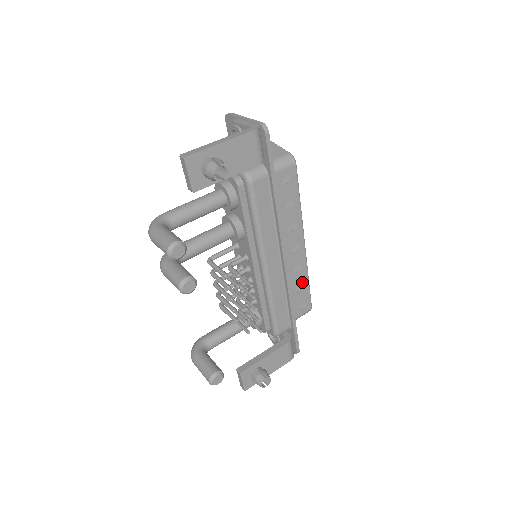
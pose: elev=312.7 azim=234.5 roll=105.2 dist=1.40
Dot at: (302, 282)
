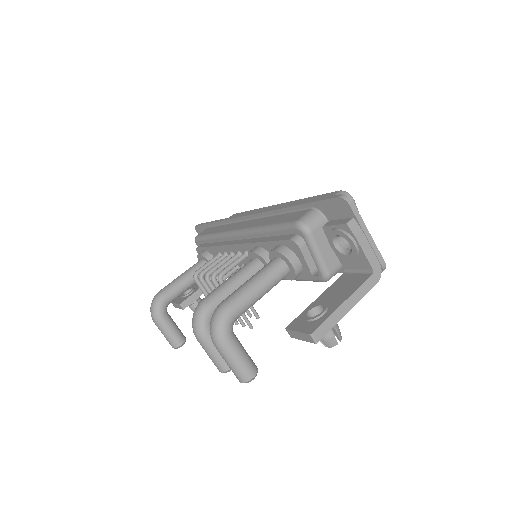
Dot at: occluded
